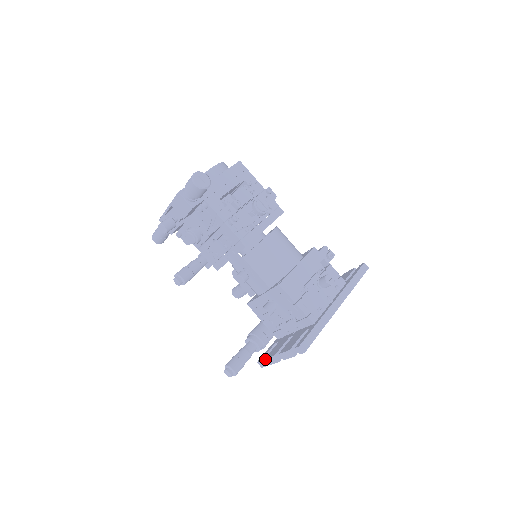
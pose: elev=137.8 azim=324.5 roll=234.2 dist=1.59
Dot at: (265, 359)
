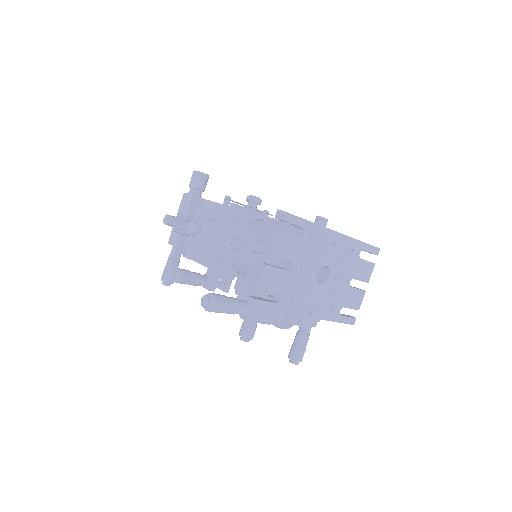
Dot at: (253, 283)
